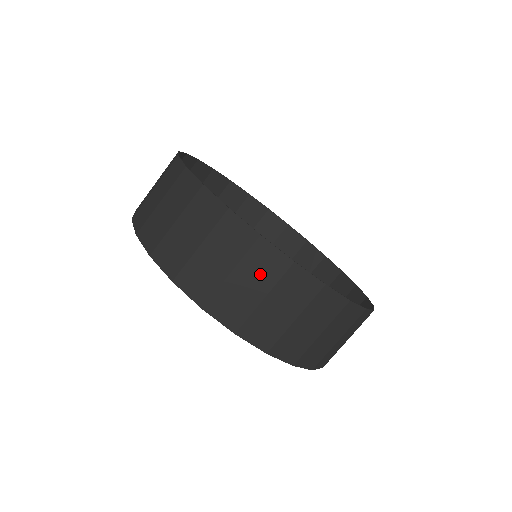
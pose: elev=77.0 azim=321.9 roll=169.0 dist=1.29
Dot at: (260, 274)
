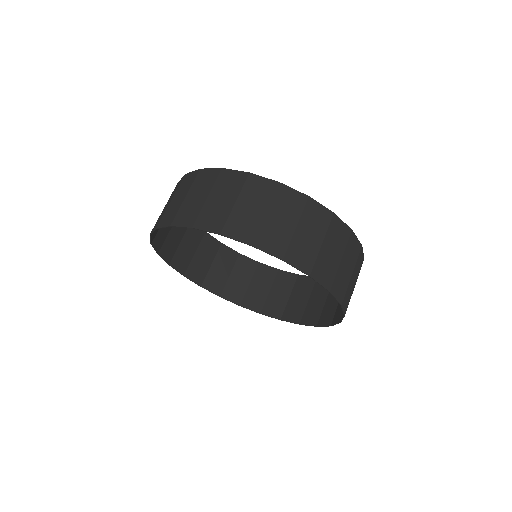
Dot at: (257, 197)
